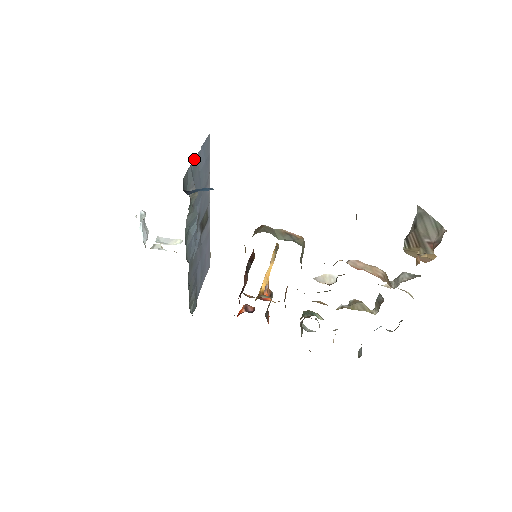
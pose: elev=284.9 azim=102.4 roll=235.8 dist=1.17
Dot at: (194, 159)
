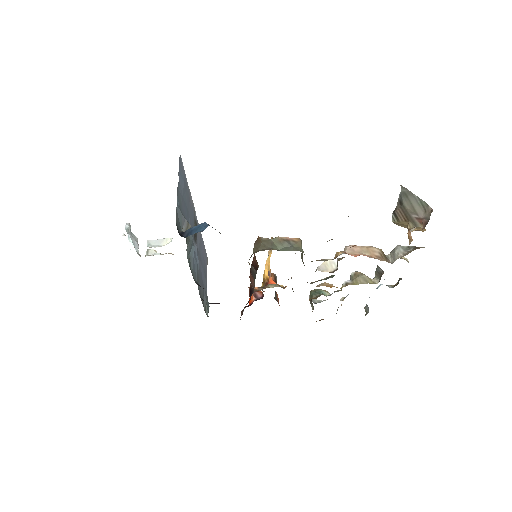
Dot at: (177, 194)
